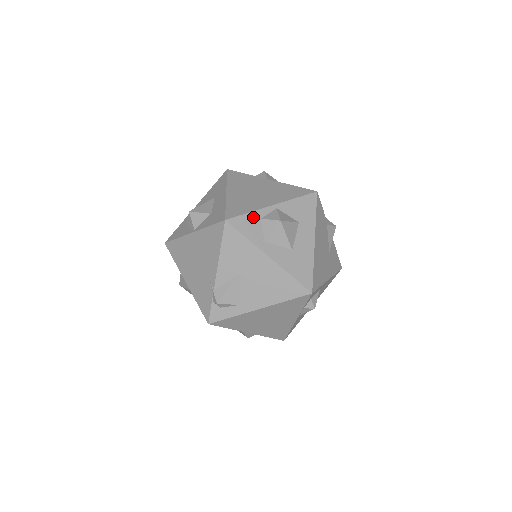
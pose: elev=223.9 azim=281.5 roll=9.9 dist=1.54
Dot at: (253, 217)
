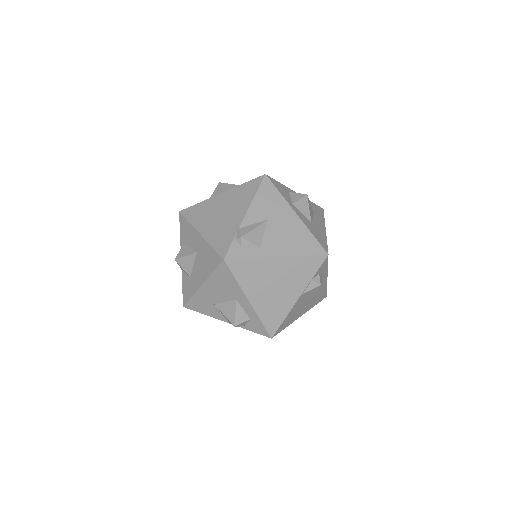
Dot at: (284, 187)
